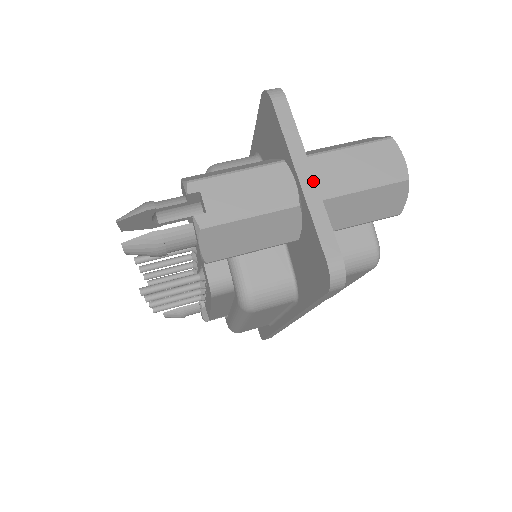
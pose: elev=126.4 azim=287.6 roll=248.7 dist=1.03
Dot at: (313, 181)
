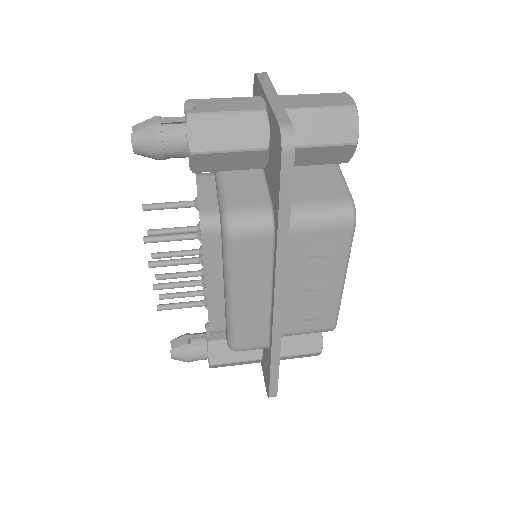
Dot at: (277, 97)
